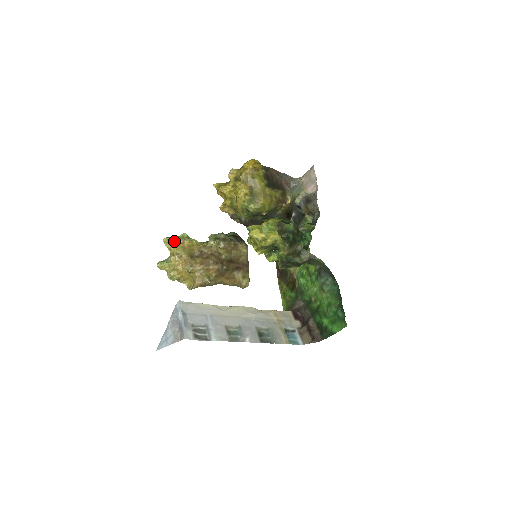
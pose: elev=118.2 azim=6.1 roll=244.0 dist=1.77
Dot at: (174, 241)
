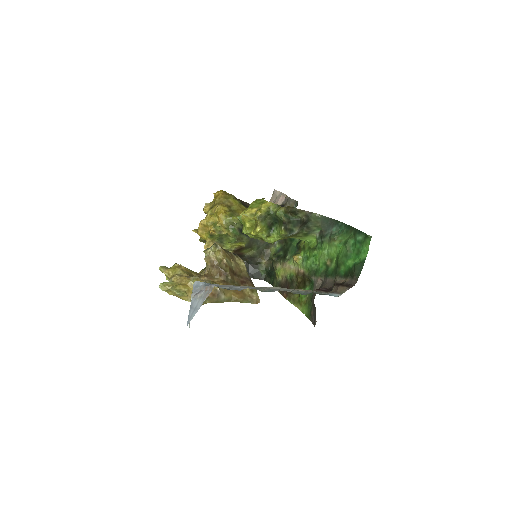
Dot at: (170, 267)
